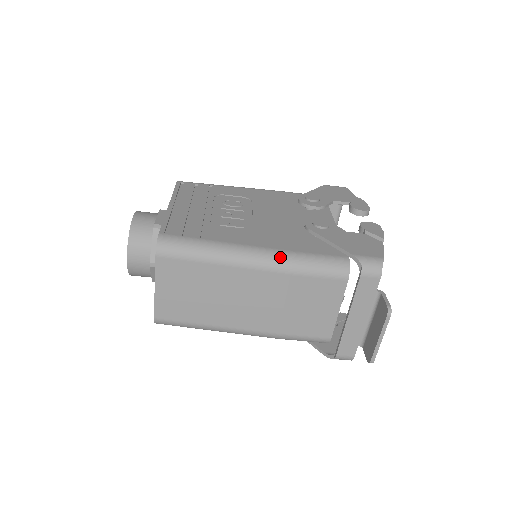
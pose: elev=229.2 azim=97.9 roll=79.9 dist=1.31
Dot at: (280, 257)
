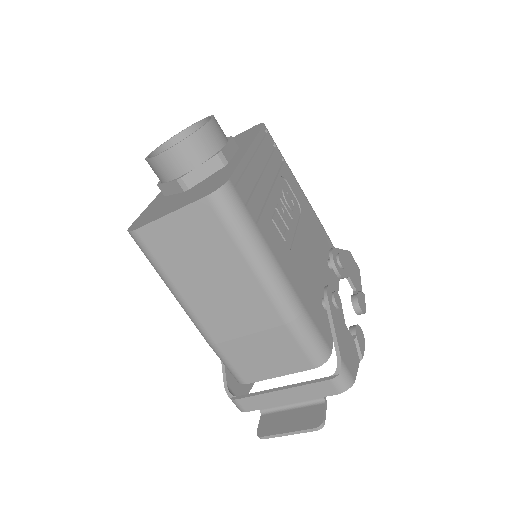
Dot at: (293, 304)
